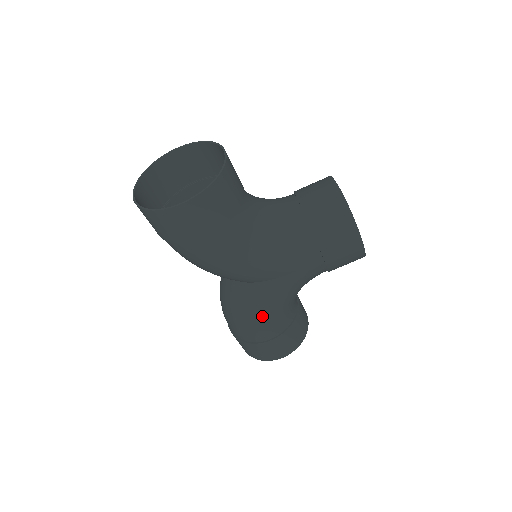
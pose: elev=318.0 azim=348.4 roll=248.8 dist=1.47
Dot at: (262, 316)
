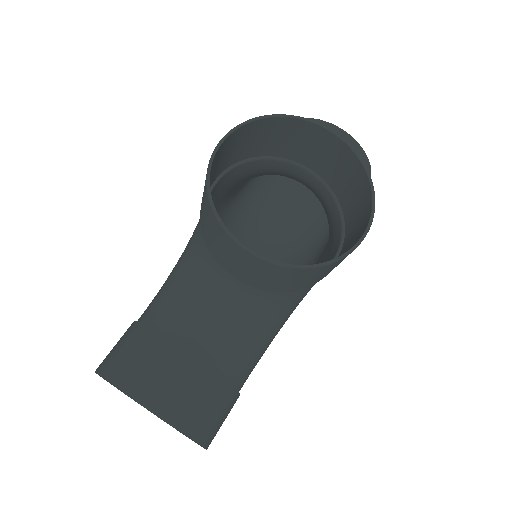
Dot at: occluded
